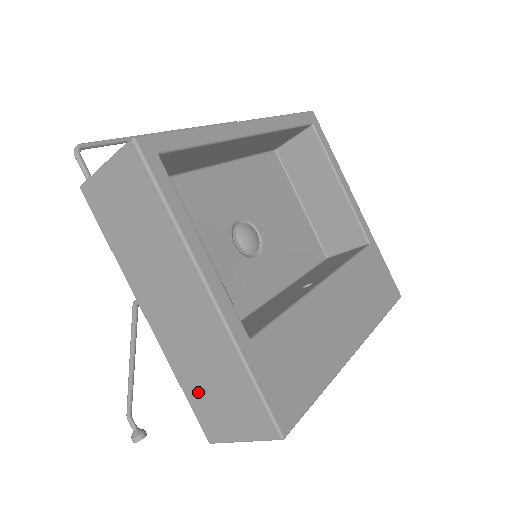
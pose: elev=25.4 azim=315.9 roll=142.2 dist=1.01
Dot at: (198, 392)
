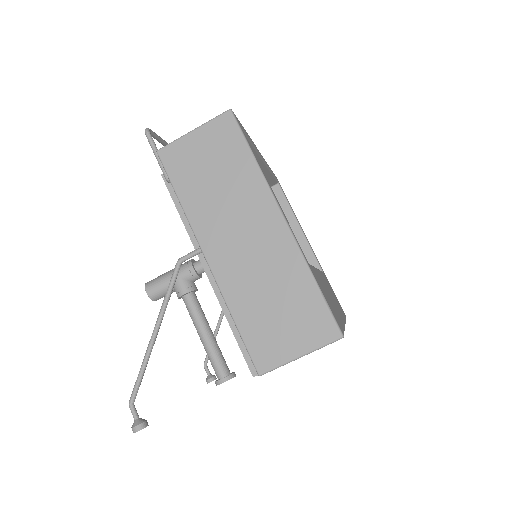
Dot at: (255, 320)
